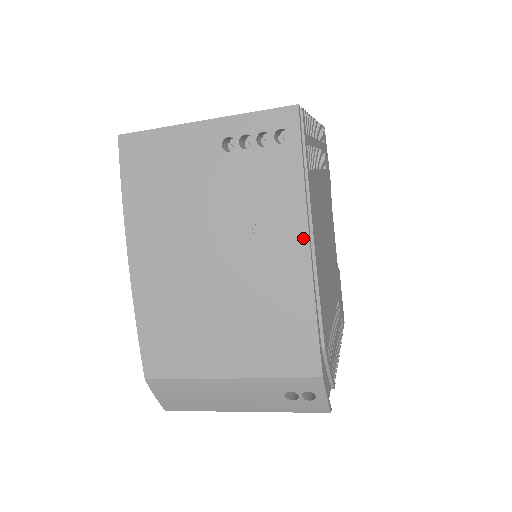
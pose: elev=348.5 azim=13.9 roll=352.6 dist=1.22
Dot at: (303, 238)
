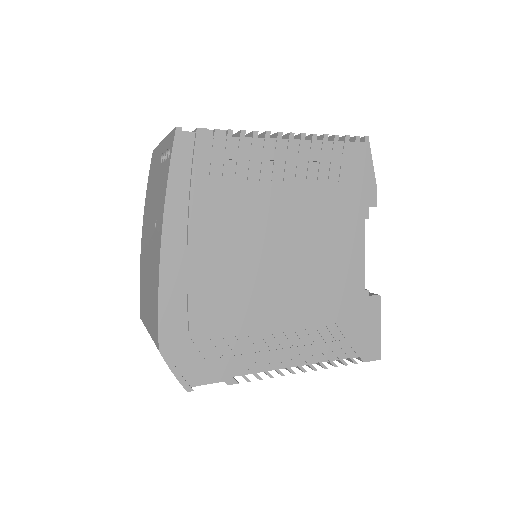
Dot at: (161, 235)
